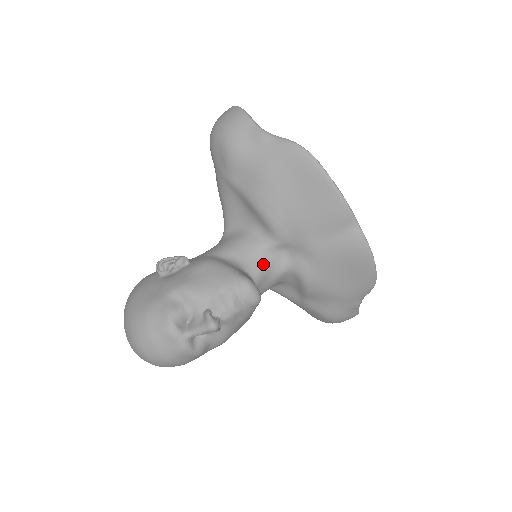
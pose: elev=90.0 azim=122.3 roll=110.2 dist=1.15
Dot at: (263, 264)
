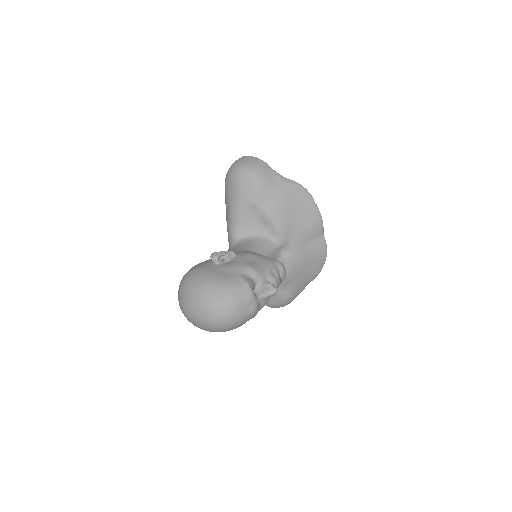
Dot at: (273, 258)
